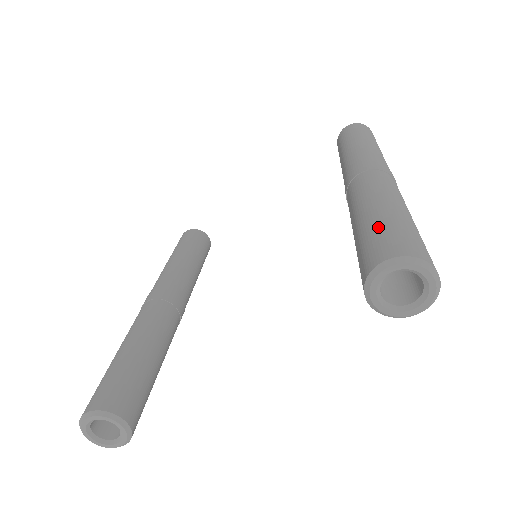
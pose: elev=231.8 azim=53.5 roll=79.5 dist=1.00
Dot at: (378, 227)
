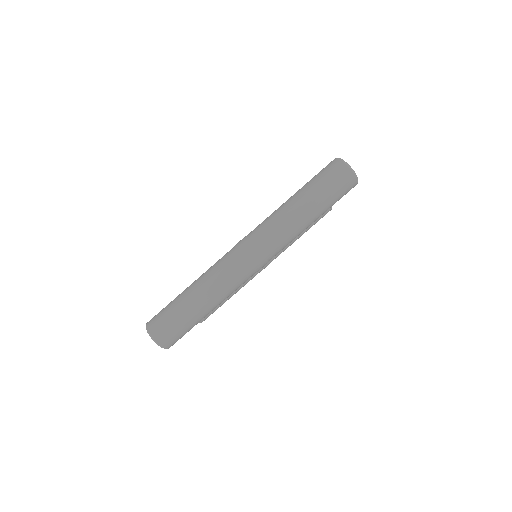
Dot at: (171, 302)
